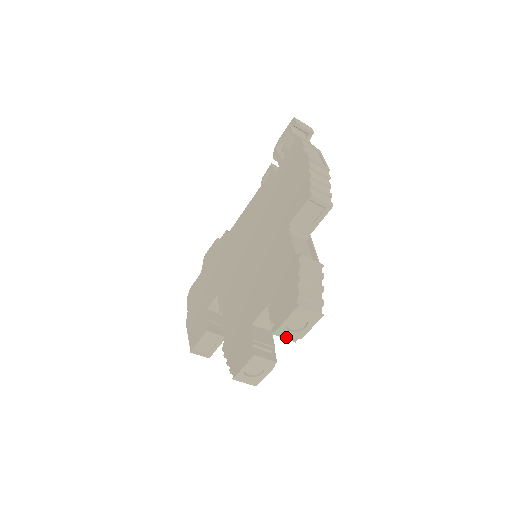
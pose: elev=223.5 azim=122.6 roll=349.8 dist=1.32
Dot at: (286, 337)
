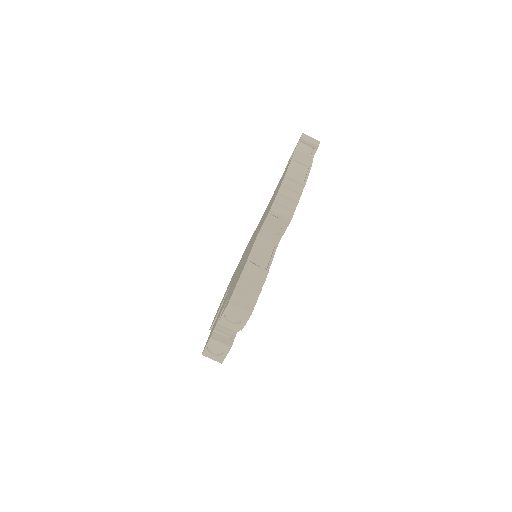
Dot at: (229, 327)
